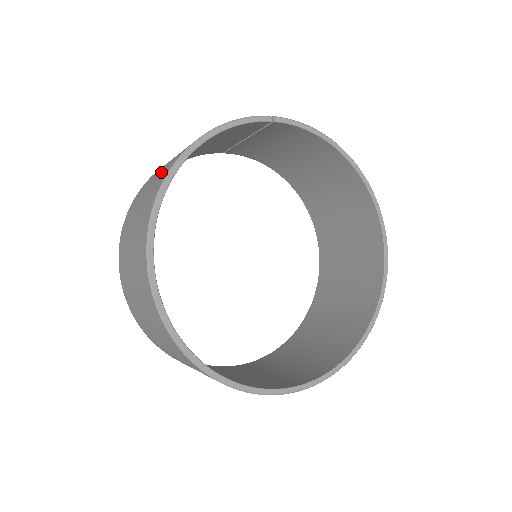
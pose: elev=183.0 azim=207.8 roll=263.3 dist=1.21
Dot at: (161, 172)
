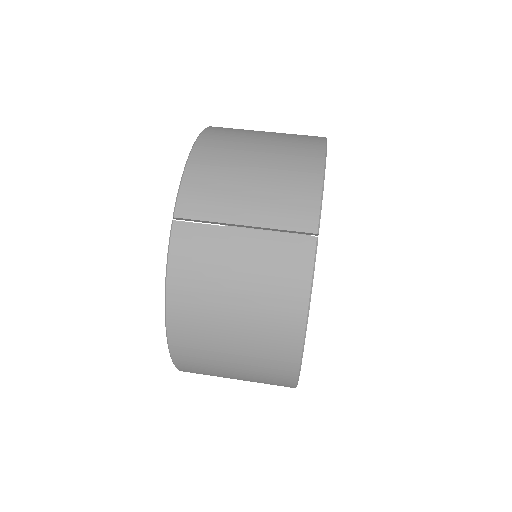
Dot at: (254, 354)
